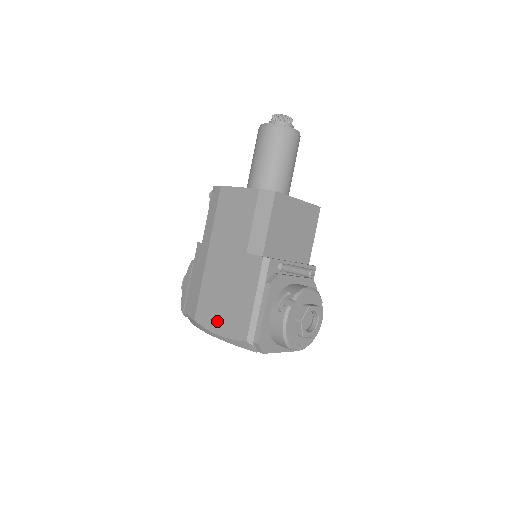
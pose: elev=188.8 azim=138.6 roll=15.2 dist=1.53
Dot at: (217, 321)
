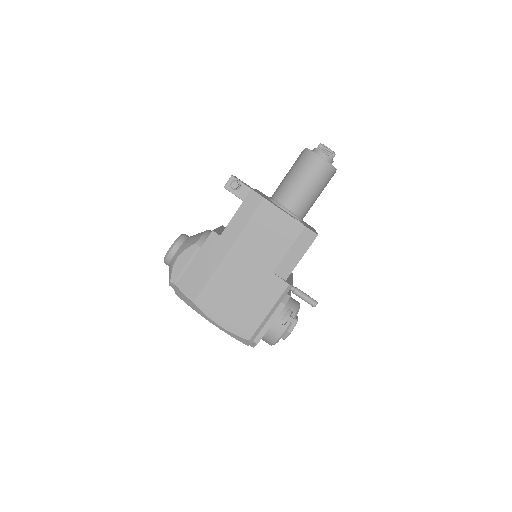
Dot at: (222, 314)
